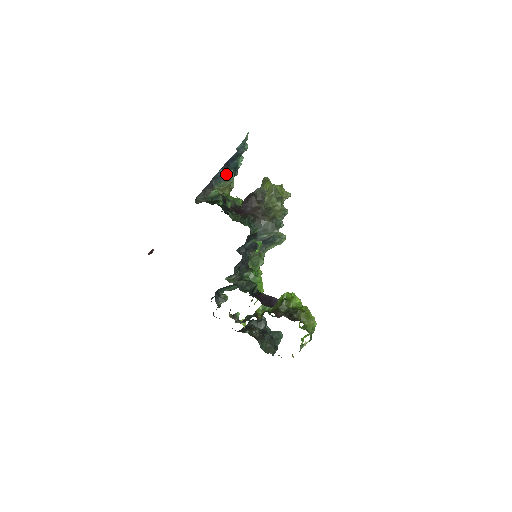
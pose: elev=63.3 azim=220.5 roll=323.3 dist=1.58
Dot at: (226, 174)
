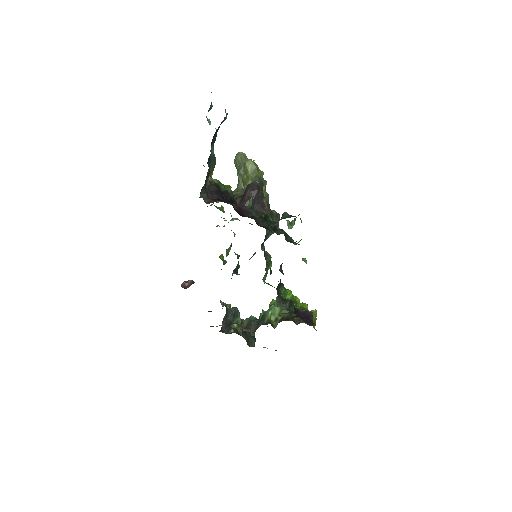
Dot at: (210, 151)
